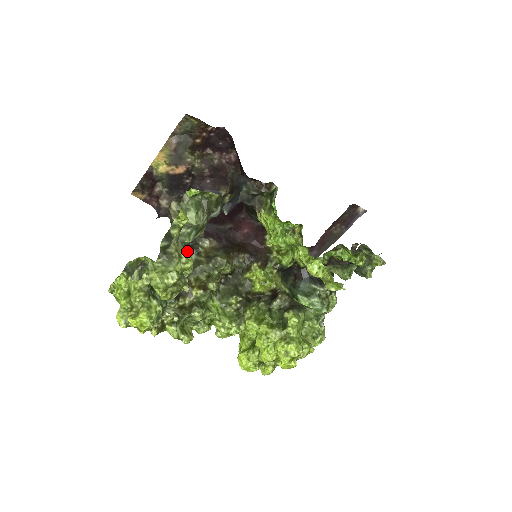
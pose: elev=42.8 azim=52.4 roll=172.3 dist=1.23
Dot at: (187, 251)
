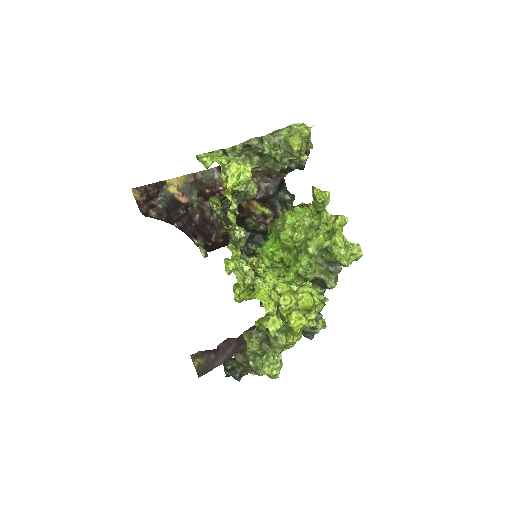
Dot at: occluded
